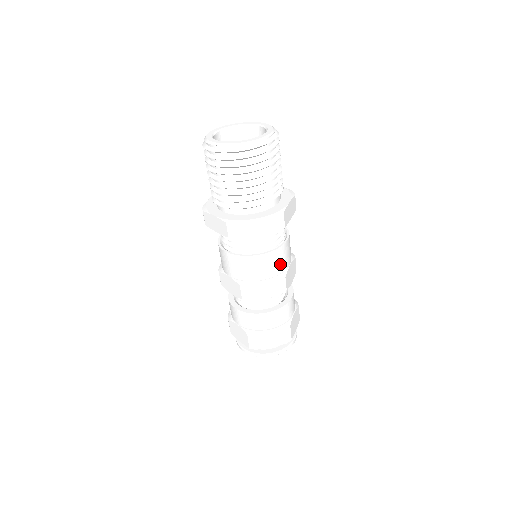
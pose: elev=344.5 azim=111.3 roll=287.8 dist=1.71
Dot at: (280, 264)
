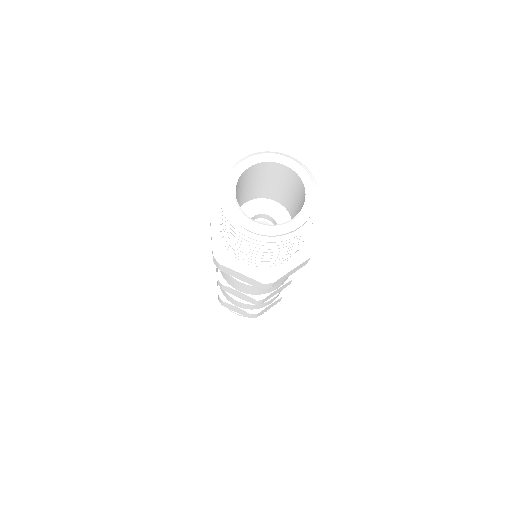
Dot at: occluded
